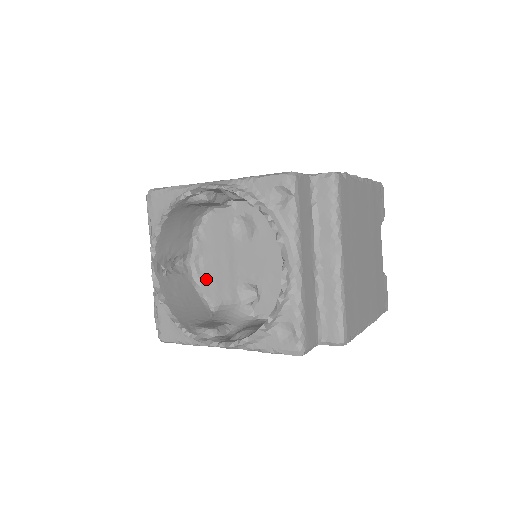
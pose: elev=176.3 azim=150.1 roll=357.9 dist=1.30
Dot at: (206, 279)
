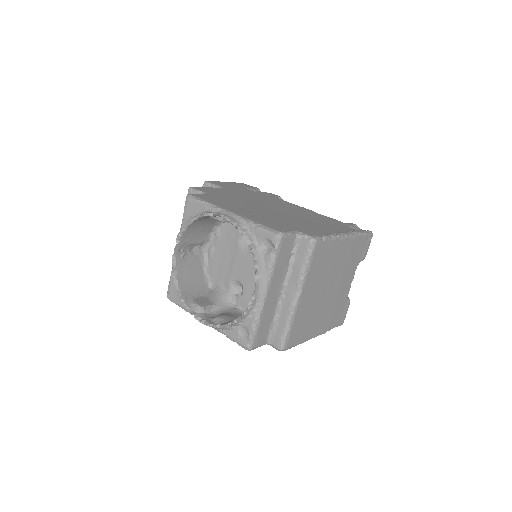
Dot at: (212, 264)
